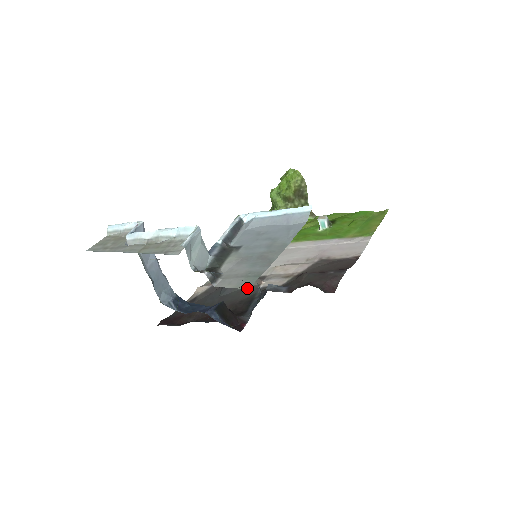
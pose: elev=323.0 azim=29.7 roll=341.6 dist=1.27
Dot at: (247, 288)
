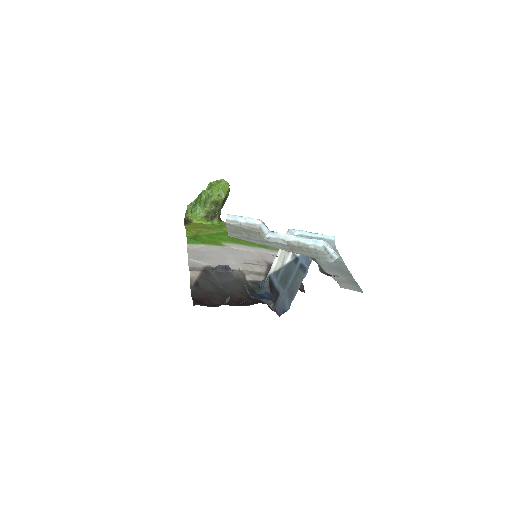
Dot at: (362, 292)
